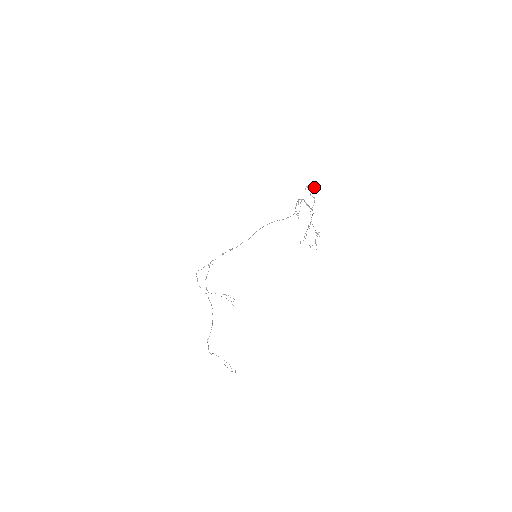
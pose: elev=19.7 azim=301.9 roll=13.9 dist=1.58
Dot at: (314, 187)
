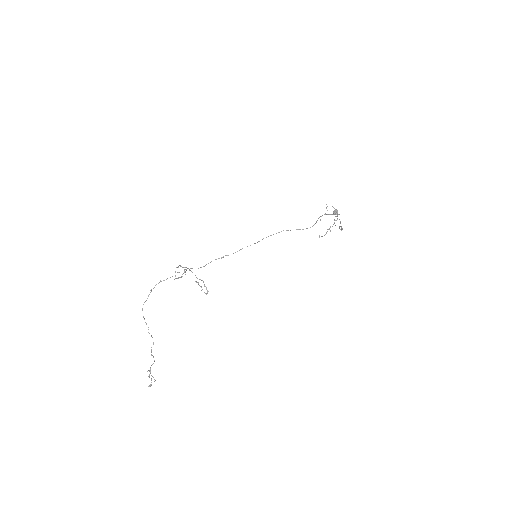
Dot at: occluded
